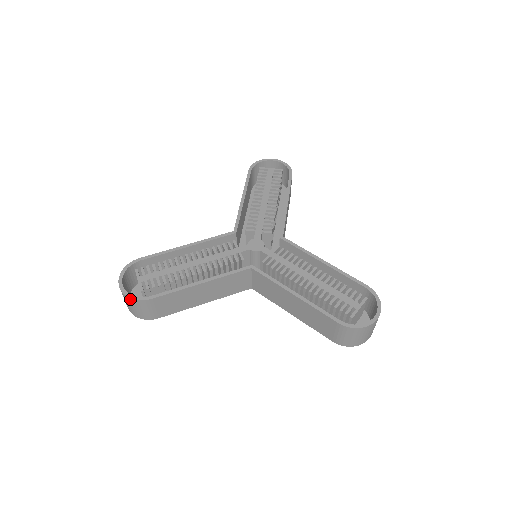
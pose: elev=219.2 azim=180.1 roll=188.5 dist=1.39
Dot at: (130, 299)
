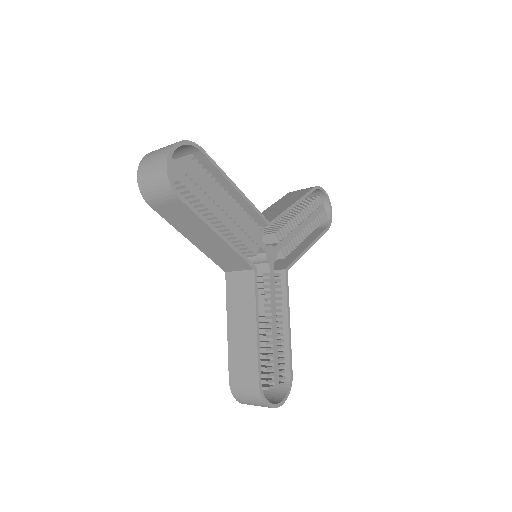
Dot at: (165, 174)
